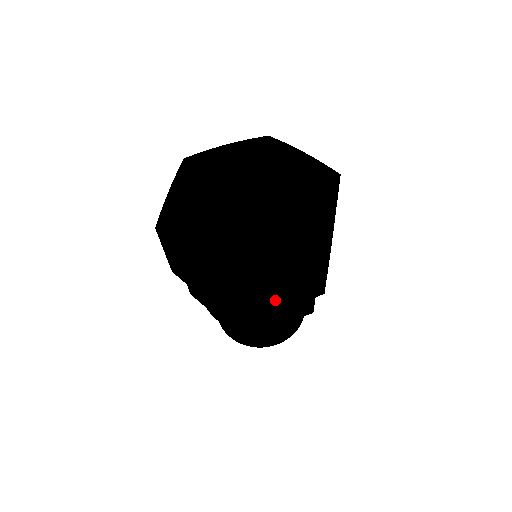
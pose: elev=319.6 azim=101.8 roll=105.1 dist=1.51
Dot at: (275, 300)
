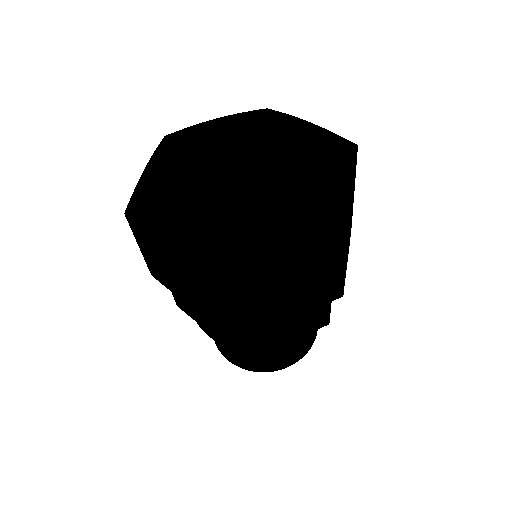
Dot at: (179, 286)
